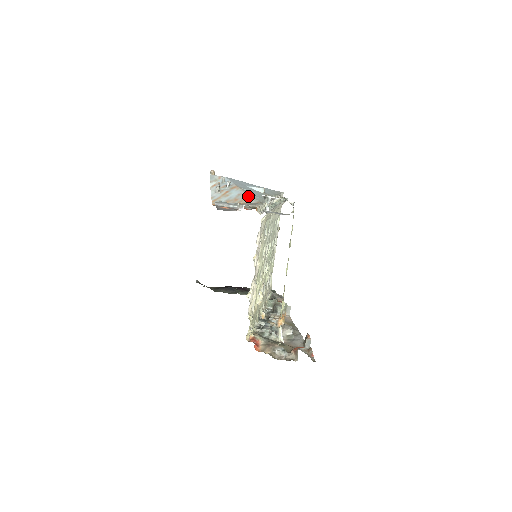
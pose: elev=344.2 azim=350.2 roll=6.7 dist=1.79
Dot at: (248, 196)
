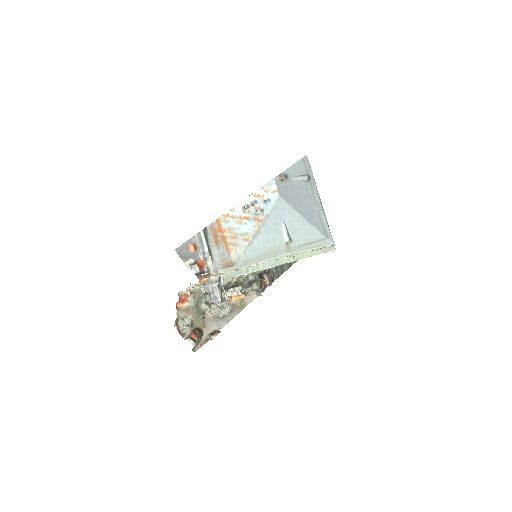
Dot at: (244, 246)
